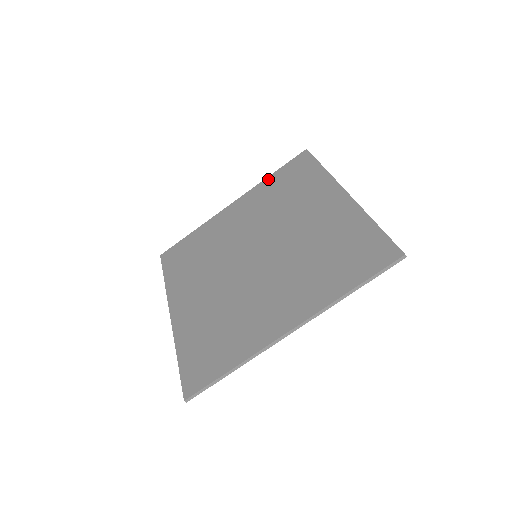
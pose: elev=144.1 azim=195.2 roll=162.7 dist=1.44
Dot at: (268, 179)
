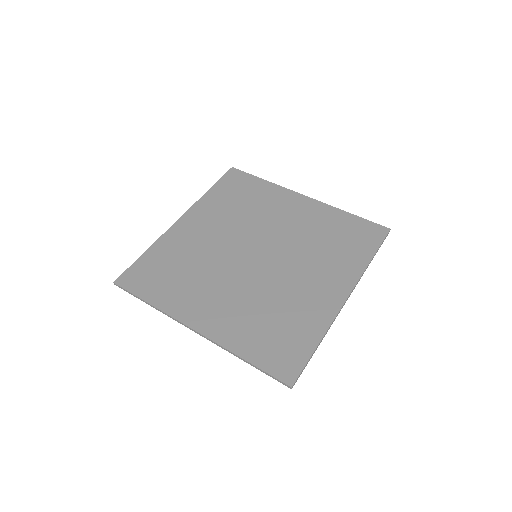
Dot at: (343, 213)
